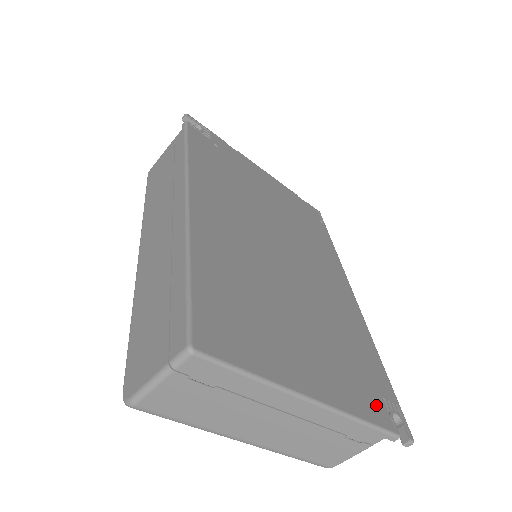
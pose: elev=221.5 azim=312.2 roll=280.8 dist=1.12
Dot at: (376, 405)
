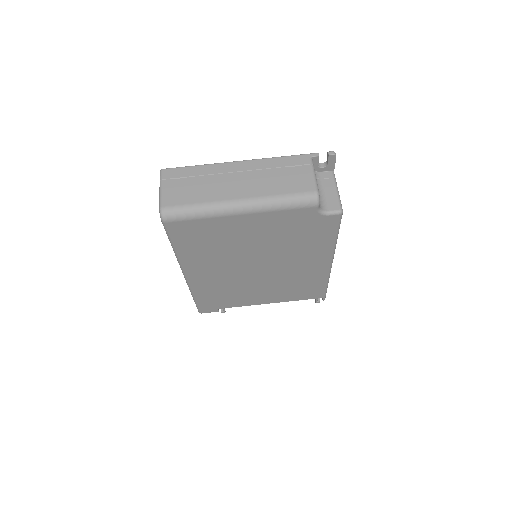
Dot at: occluded
